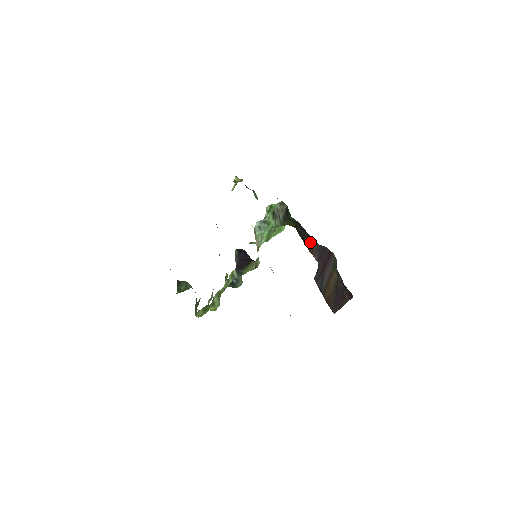
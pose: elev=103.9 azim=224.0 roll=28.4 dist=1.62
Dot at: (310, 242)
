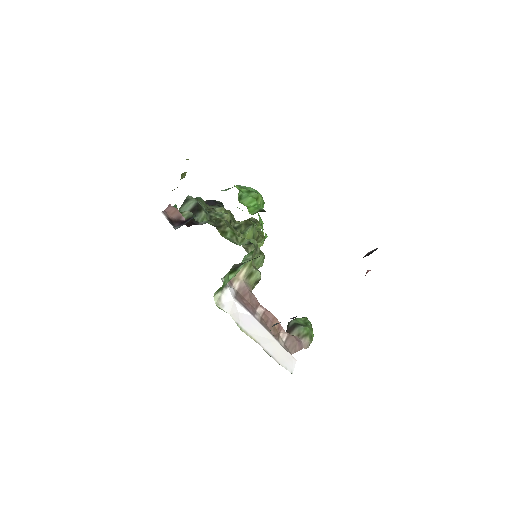
Dot at: occluded
